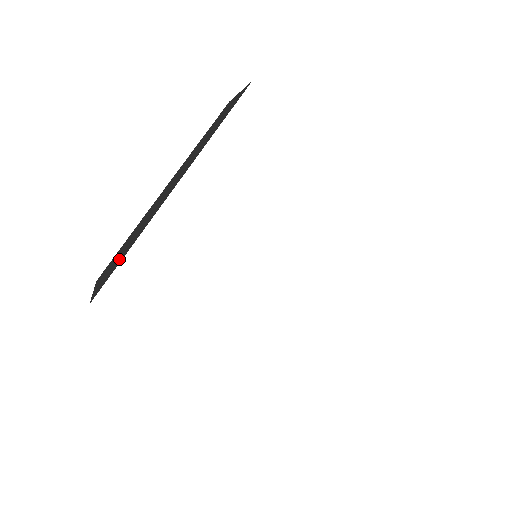
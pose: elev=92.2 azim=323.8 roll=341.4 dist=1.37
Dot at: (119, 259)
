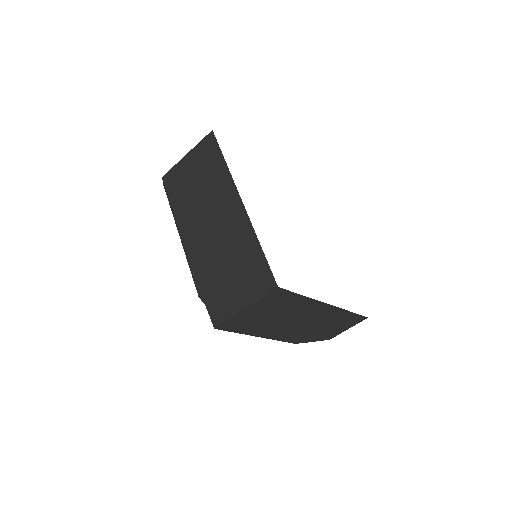
Dot at: (246, 266)
